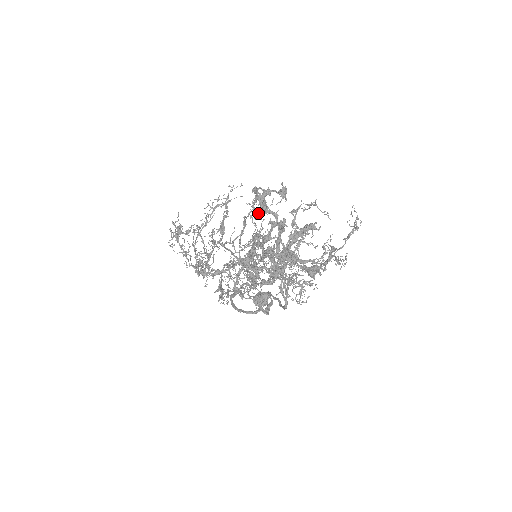
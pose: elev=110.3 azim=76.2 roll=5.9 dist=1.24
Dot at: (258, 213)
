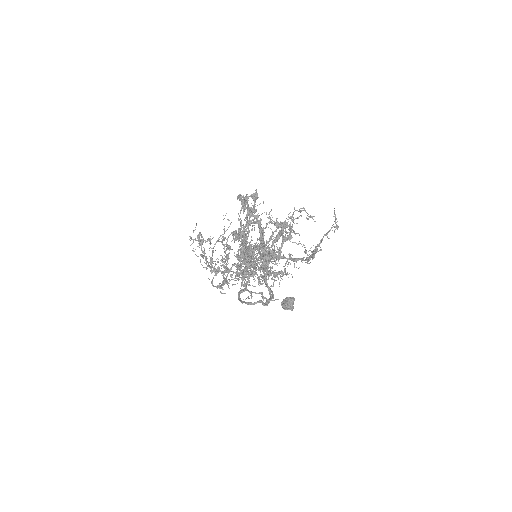
Dot at: (275, 225)
